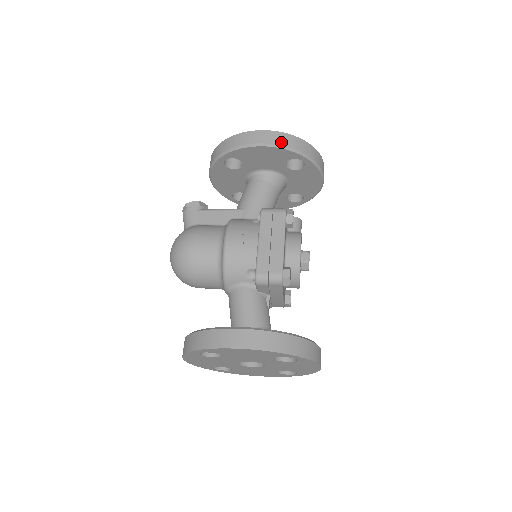
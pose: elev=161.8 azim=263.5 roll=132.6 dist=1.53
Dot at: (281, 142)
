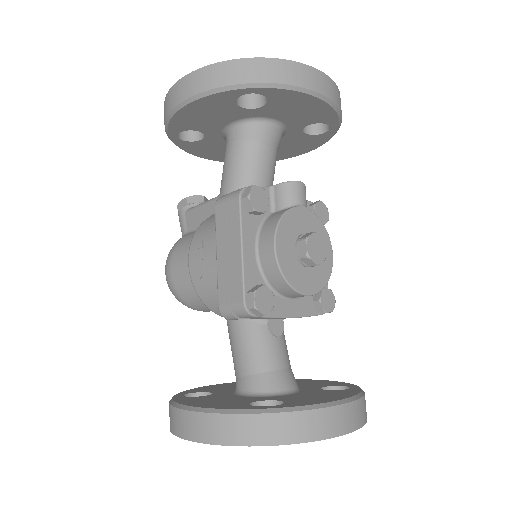
Dot at: (201, 87)
